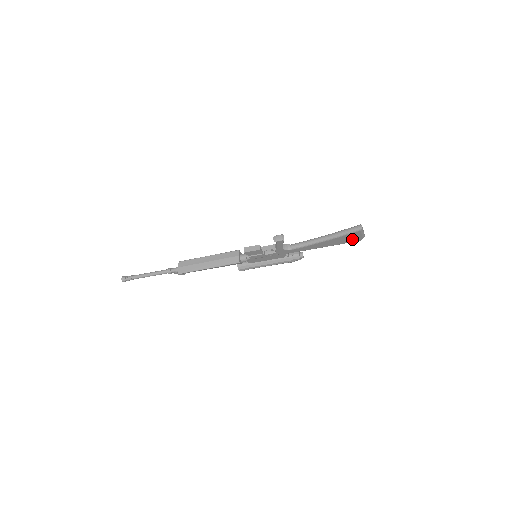
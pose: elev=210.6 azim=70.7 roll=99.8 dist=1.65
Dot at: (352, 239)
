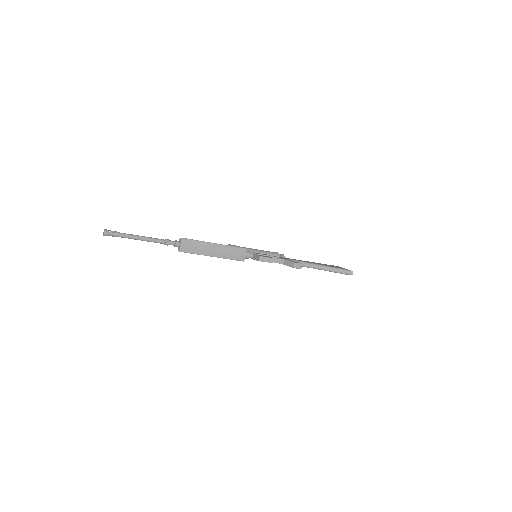
Dot at: occluded
